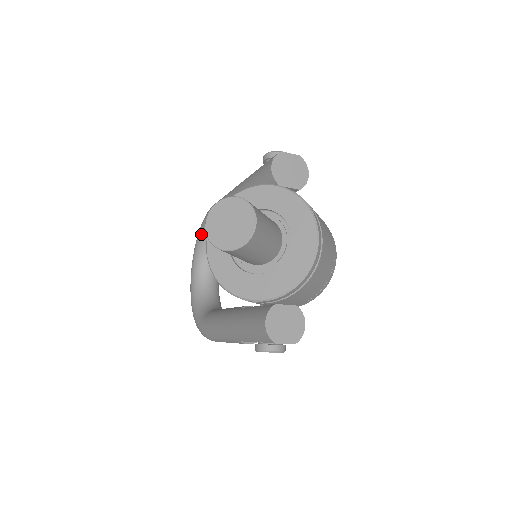
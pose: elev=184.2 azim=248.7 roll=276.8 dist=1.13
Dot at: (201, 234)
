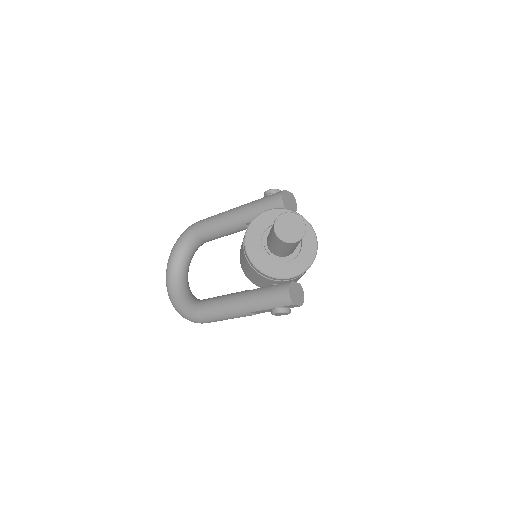
Dot at: (181, 244)
